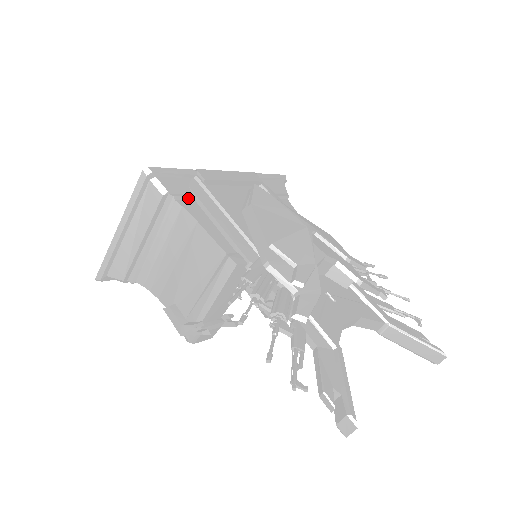
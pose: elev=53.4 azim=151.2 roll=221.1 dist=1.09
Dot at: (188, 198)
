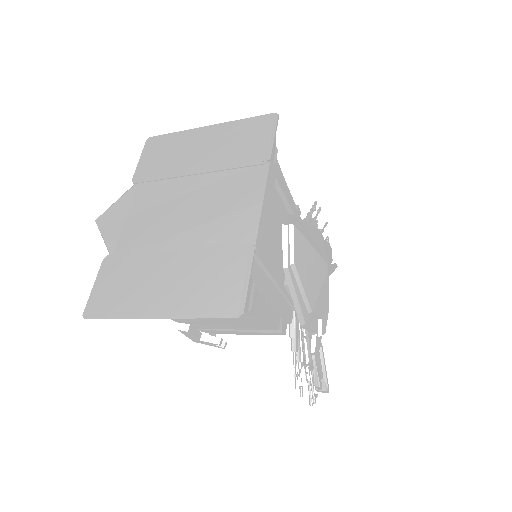
Dot at: (253, 292)
